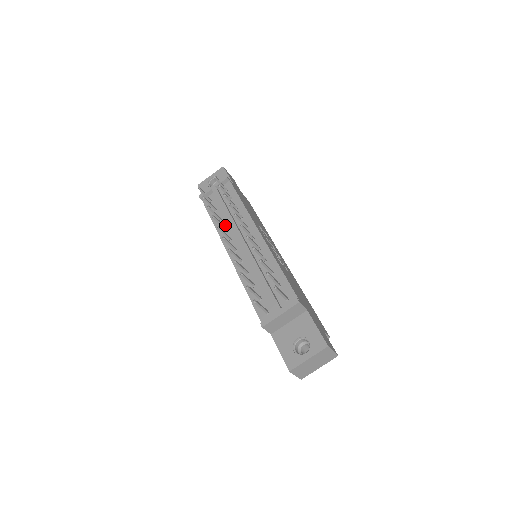
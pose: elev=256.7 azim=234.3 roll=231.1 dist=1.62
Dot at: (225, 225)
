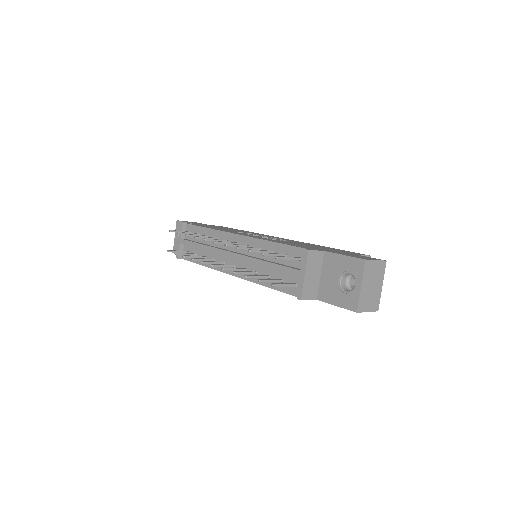
Dot at: (211, 257)
